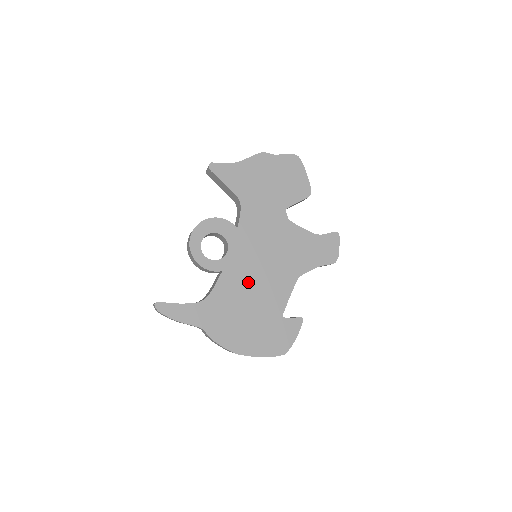
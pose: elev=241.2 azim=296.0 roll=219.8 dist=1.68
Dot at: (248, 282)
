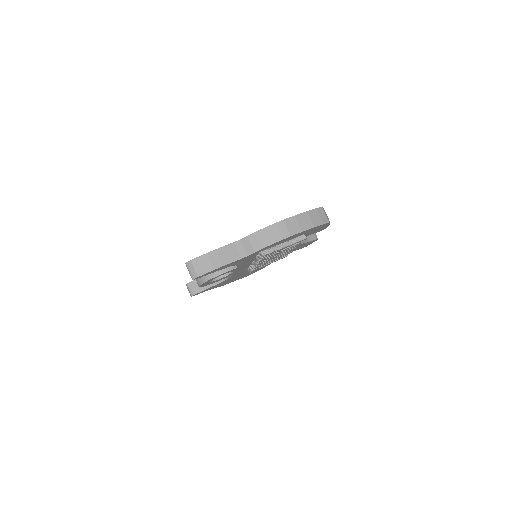
Dot at: occluded
